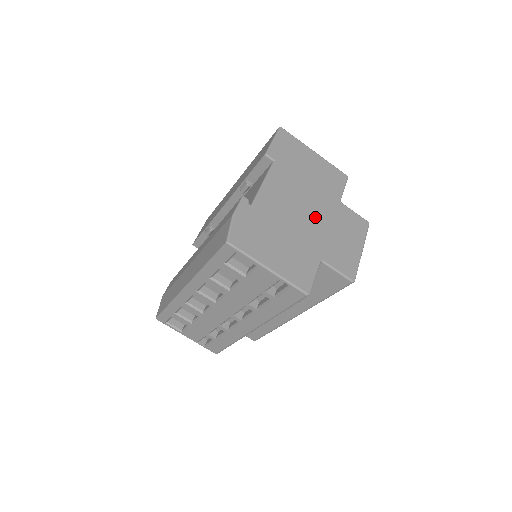
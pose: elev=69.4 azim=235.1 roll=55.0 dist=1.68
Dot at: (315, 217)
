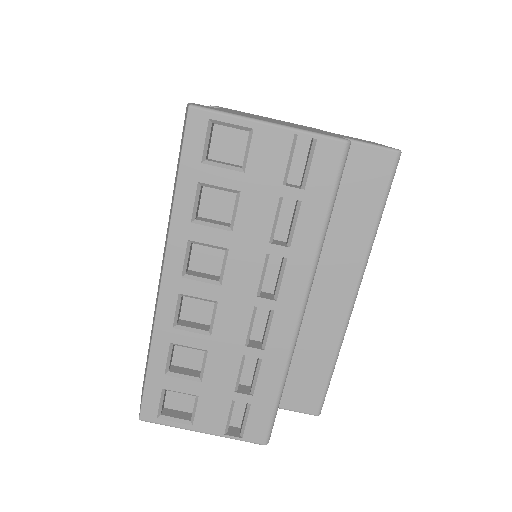
Dot at: occluded
